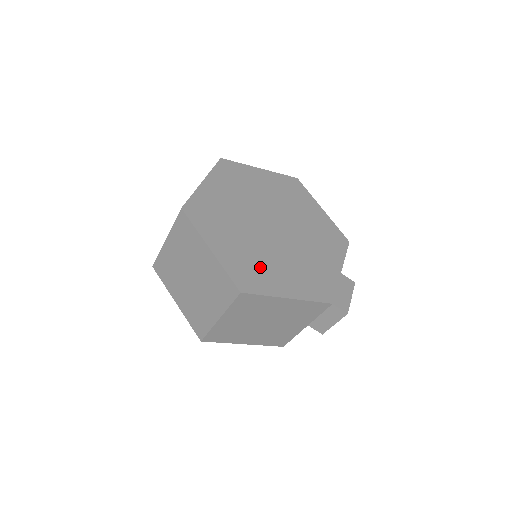
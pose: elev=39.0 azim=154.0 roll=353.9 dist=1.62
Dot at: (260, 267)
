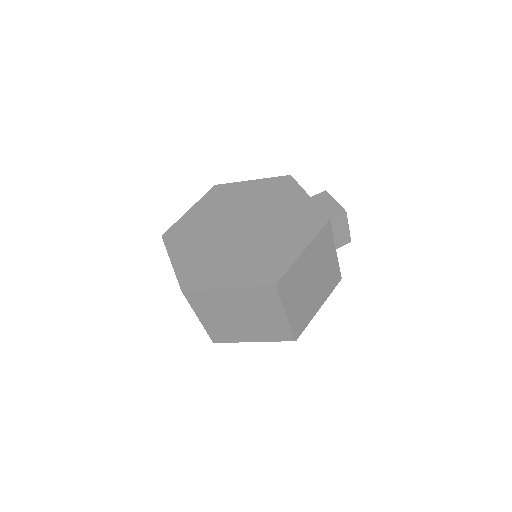
Dot at: (265, 258)
